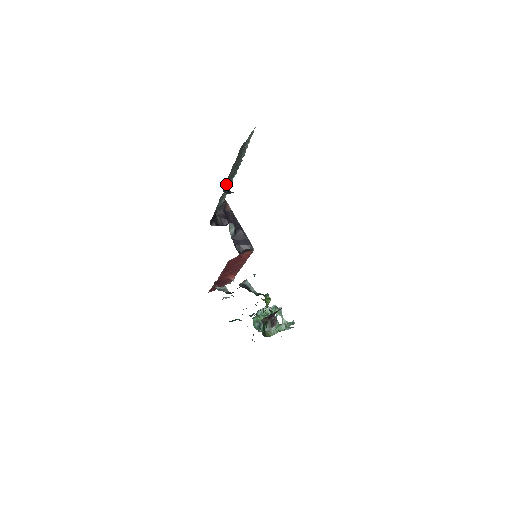
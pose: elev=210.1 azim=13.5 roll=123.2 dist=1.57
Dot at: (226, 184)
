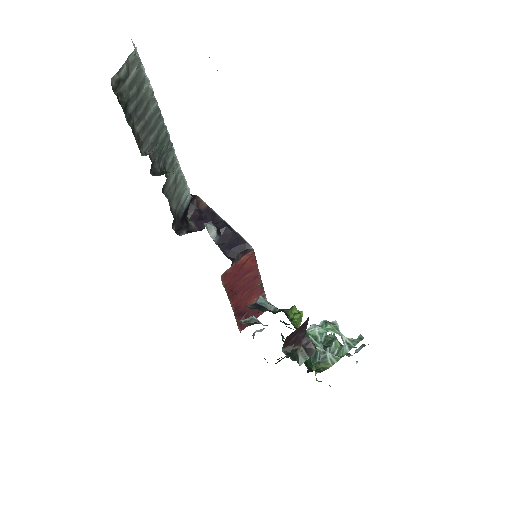
Dot at: (155, 164)
